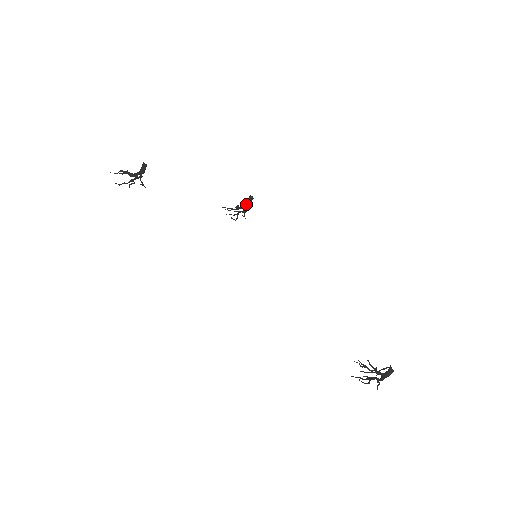
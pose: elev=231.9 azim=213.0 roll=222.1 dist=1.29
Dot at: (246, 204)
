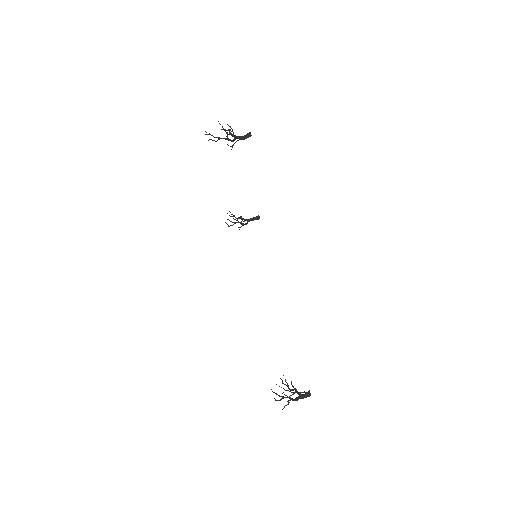
Dot at: (252, 219)
